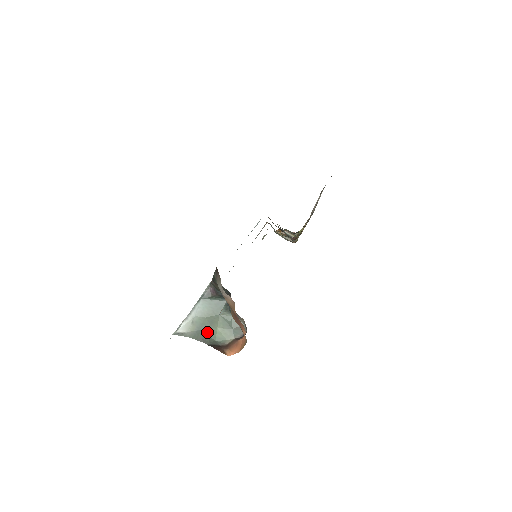
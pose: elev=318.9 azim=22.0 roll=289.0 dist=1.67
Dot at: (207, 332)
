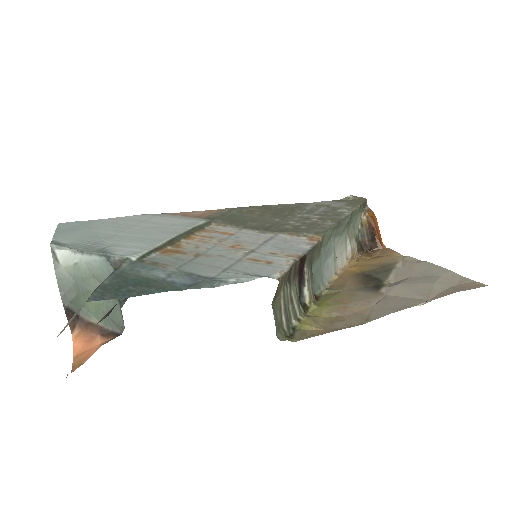
Dot at: (79, 291)
